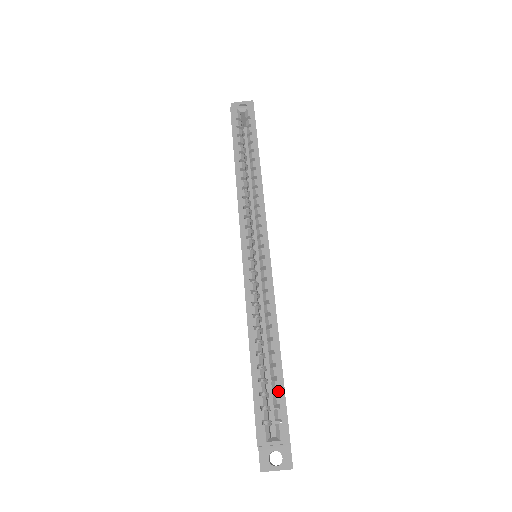
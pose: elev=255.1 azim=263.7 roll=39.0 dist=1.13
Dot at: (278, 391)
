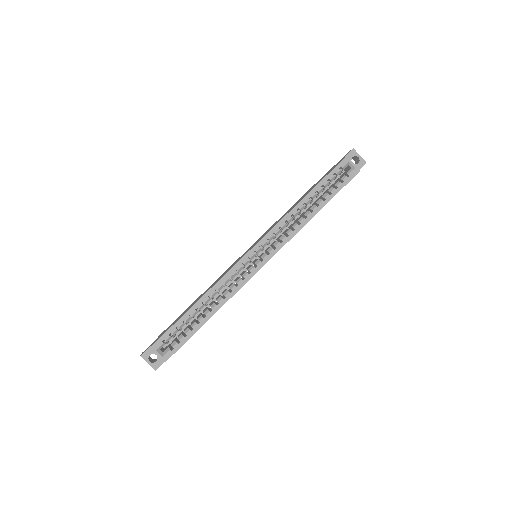
Dot at: occluded
